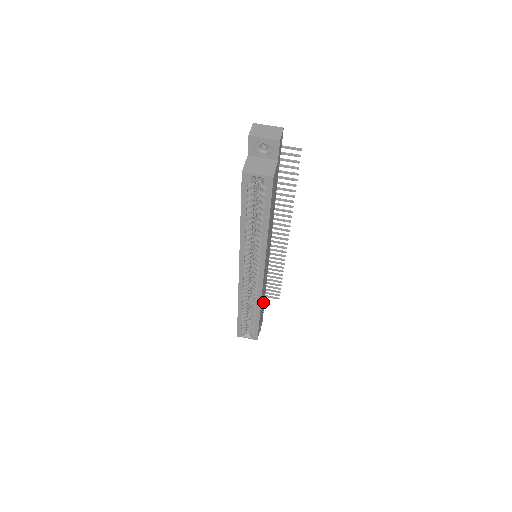
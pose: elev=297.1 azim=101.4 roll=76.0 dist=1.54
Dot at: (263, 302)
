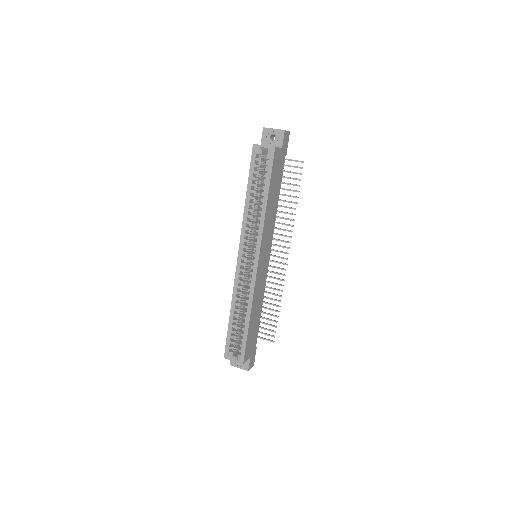
Dot at: (256, 323)
